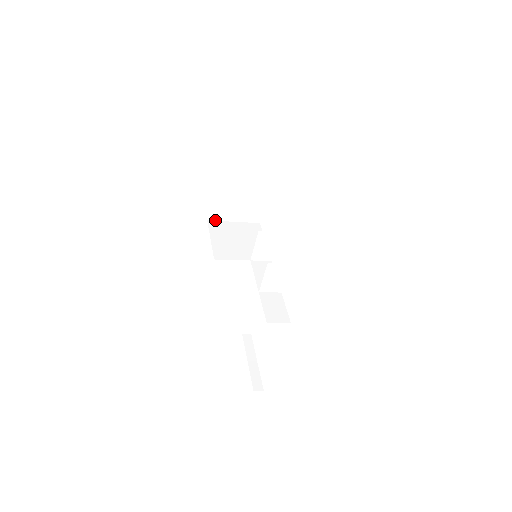
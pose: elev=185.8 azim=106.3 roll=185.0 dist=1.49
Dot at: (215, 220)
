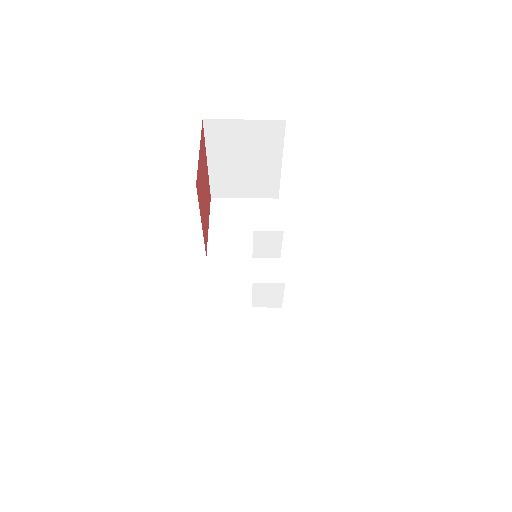
Dot at: (220, 197)
